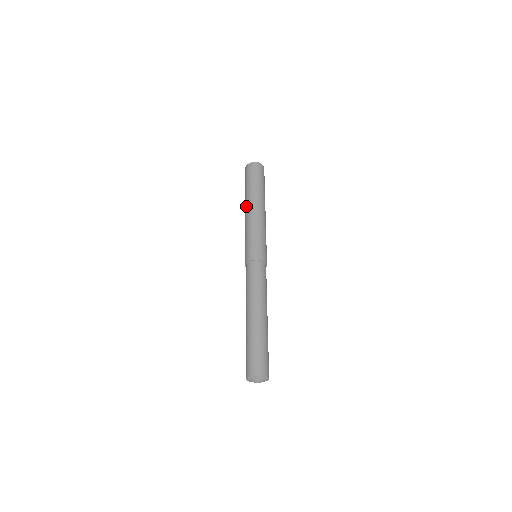
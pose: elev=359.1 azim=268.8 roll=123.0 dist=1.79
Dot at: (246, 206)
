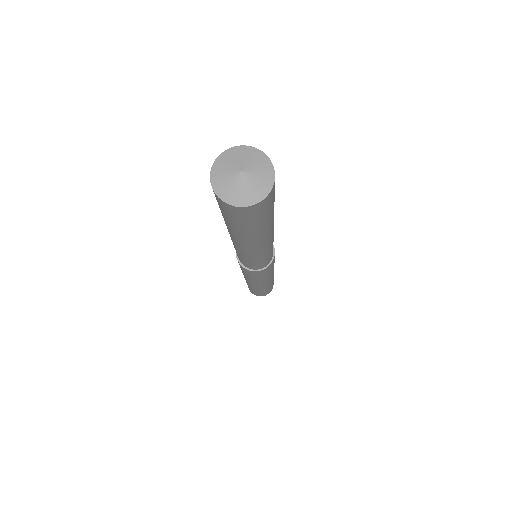
Dot at: occluded
